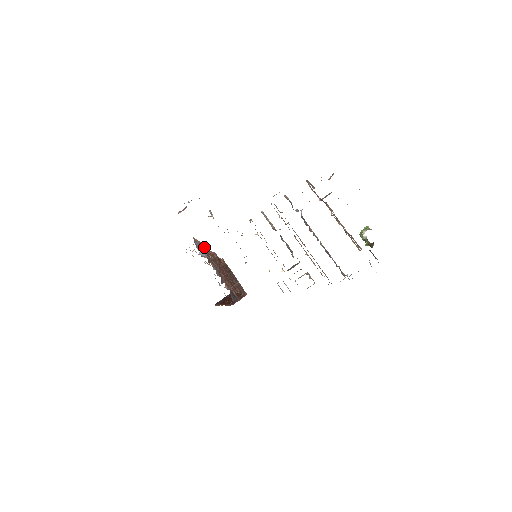
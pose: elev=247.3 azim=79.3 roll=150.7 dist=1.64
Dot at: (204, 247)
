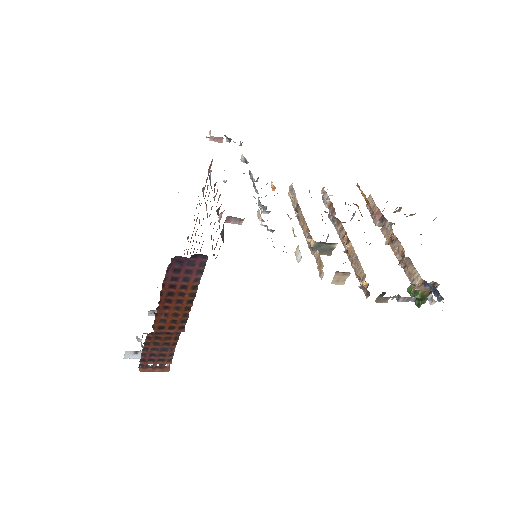
Dot at: occluded
